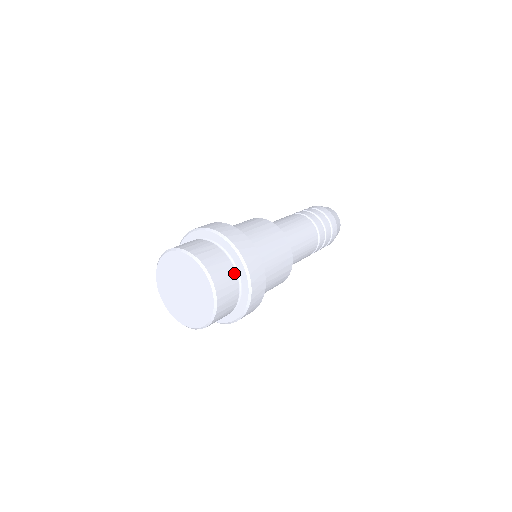
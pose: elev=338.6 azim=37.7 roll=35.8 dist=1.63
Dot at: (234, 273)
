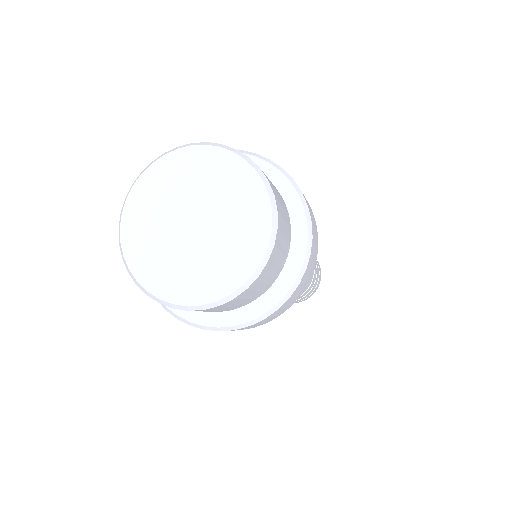
Dot at: (289, 238)
